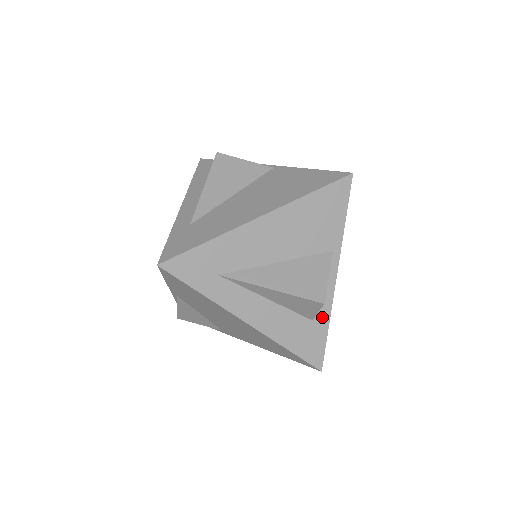
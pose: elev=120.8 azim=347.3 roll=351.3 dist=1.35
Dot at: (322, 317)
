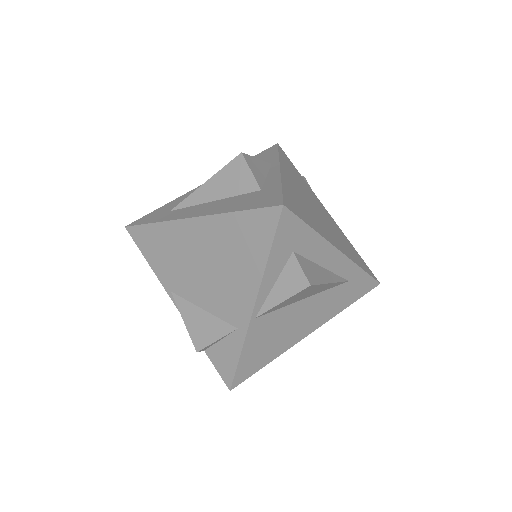
Dot at: (272, 185)
